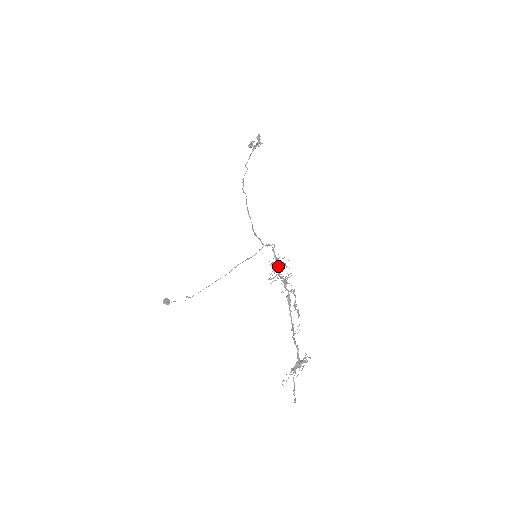
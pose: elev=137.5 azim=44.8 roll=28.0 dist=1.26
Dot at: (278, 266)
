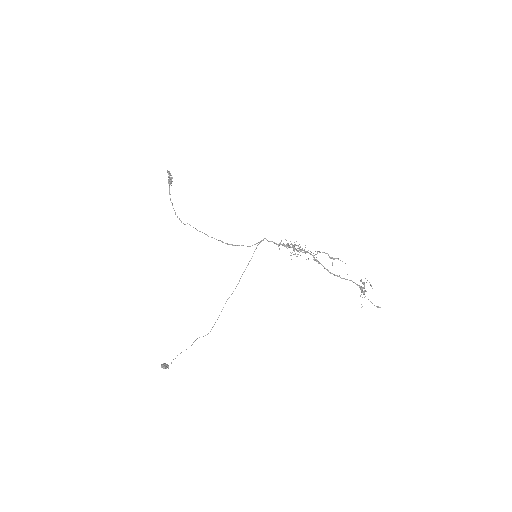
Dot at: (293, 245)
